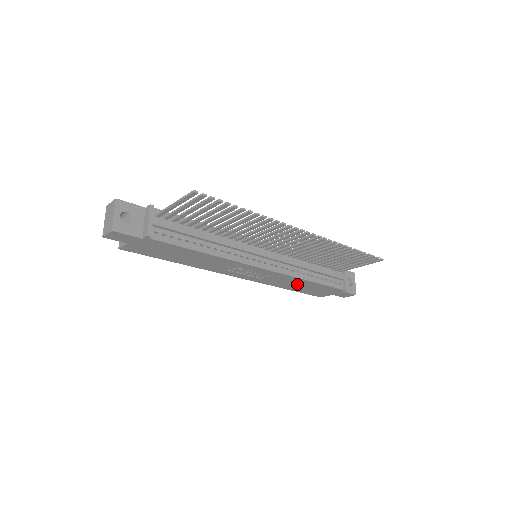
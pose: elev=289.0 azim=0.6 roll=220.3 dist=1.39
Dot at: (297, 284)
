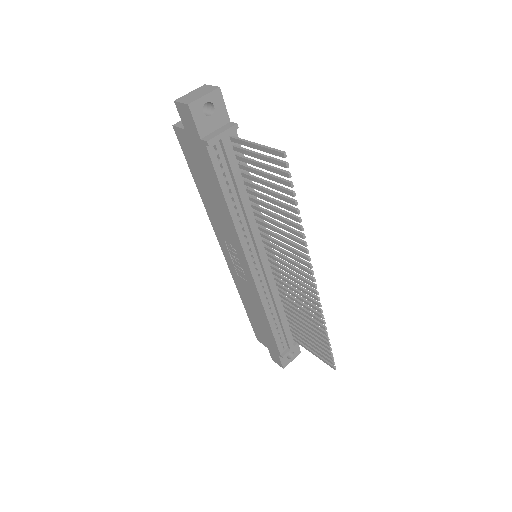
Dot at: (256, 311)
